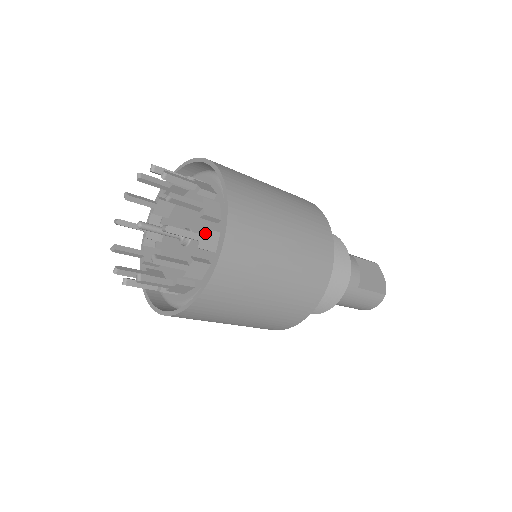
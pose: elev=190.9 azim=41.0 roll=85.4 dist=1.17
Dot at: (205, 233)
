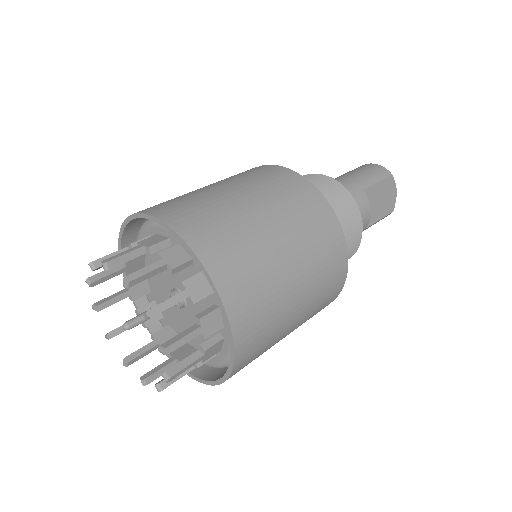
Dot at: (208, 351)
